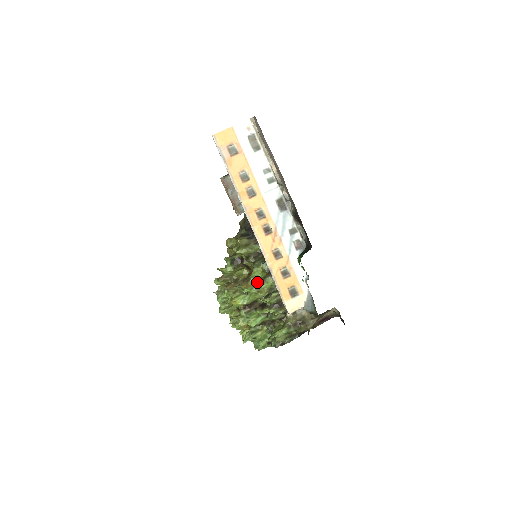
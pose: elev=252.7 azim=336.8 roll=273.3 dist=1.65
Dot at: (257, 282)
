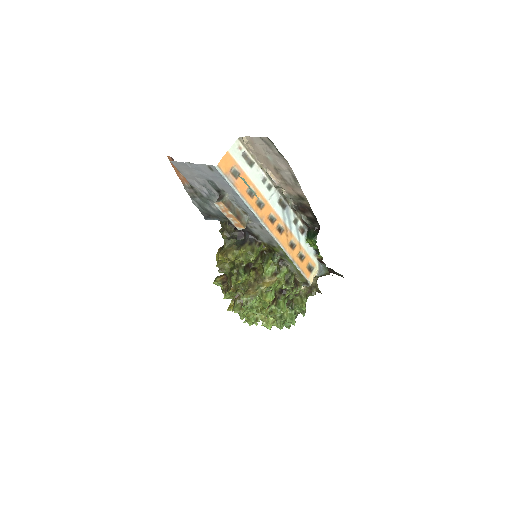
Dot at: (273, 276)
